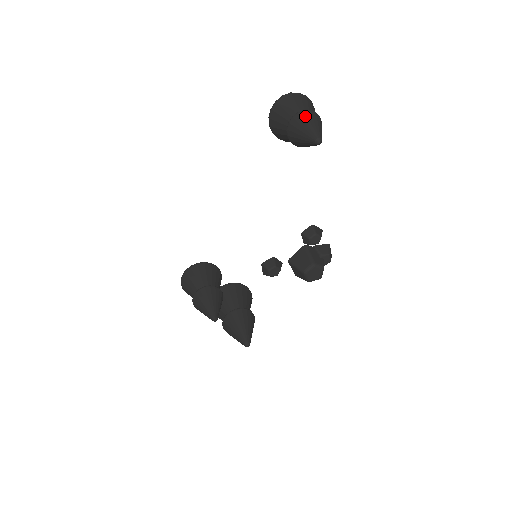
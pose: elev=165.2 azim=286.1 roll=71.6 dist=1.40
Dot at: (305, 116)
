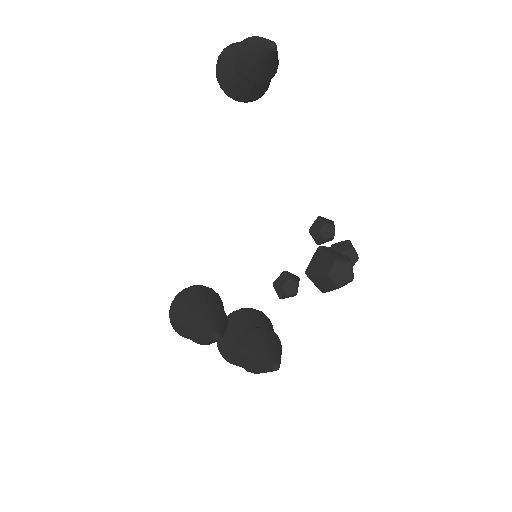
Dot at: (250, 39)
